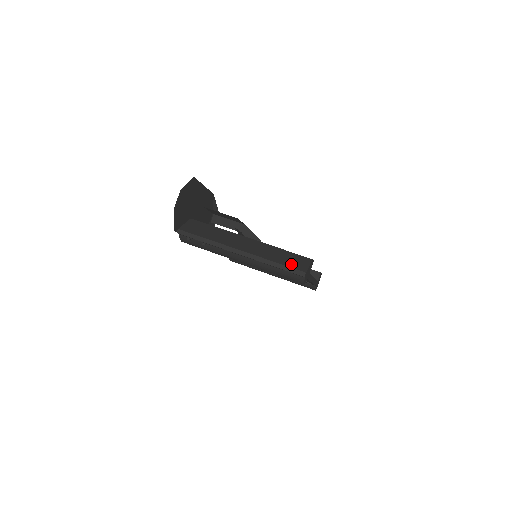
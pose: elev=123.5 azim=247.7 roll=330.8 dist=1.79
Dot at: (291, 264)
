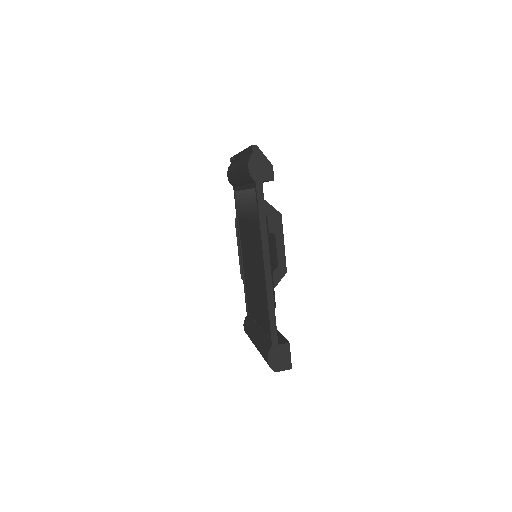
Dot at: occluded
